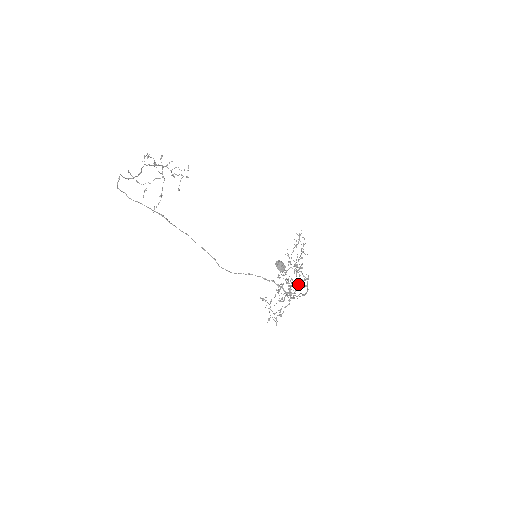
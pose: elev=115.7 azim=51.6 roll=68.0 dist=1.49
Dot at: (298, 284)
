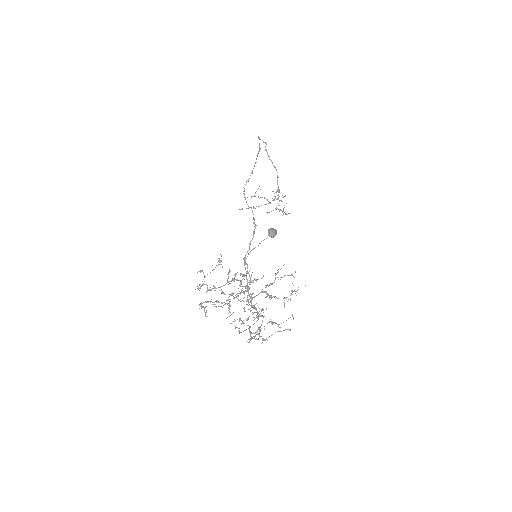
Dot at: occluded
